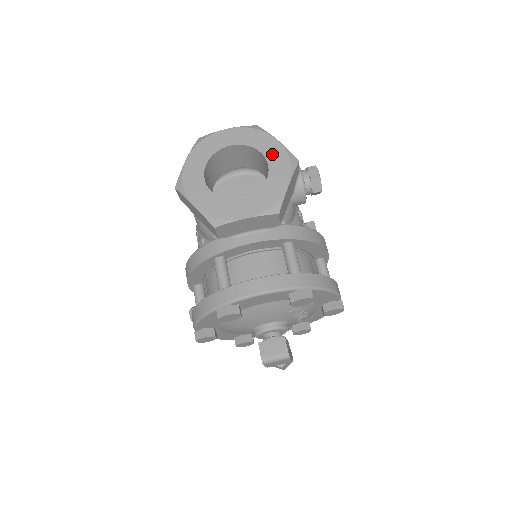
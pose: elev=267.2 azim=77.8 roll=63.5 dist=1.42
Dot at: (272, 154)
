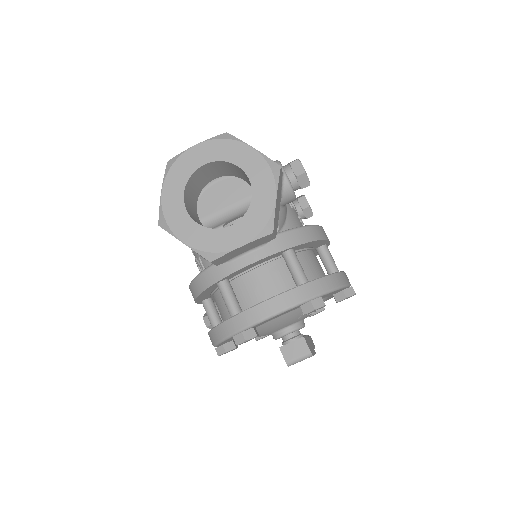
Dot at: (251, 166)
